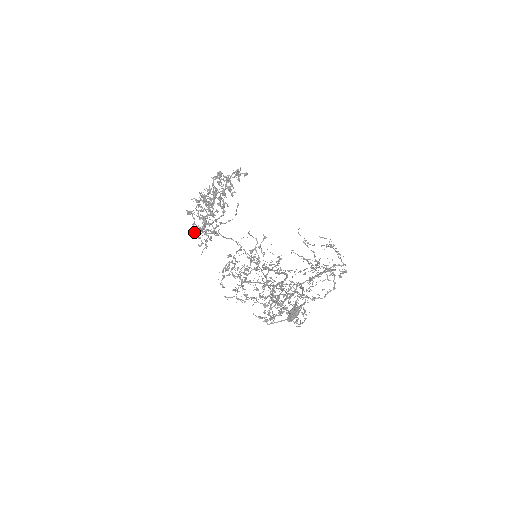
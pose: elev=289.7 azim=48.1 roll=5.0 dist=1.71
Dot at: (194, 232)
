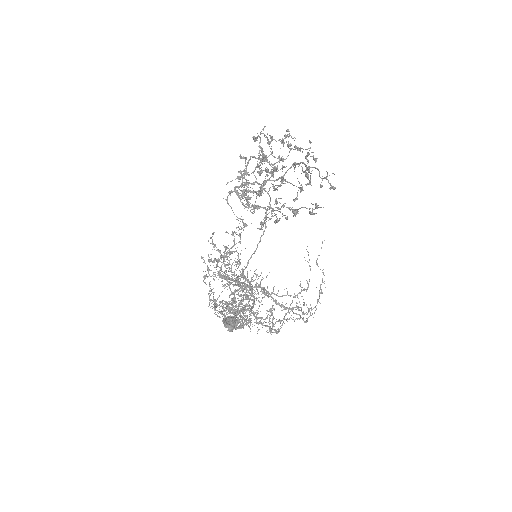
Dot at: (229, 191)
